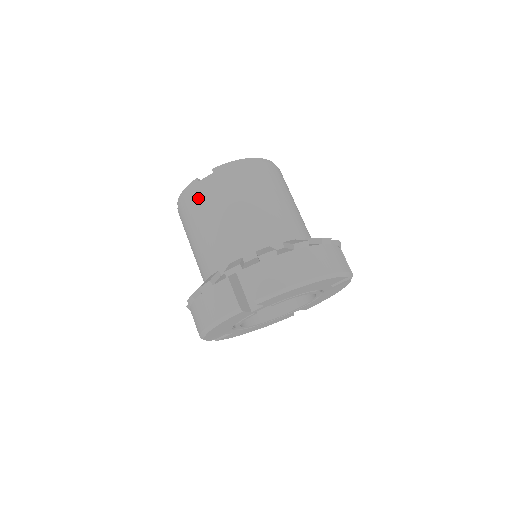
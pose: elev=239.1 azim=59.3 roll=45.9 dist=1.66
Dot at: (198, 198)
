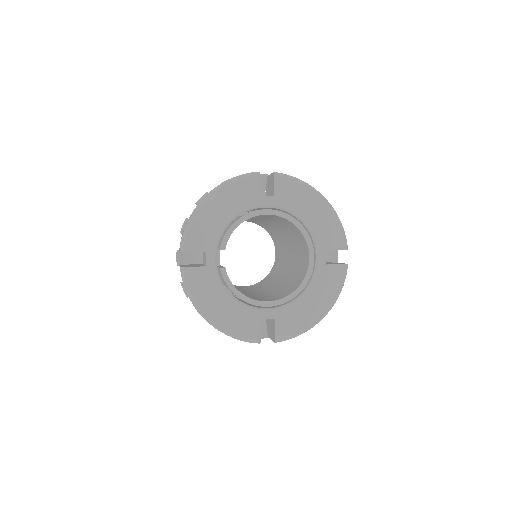
Dot at: occluded
